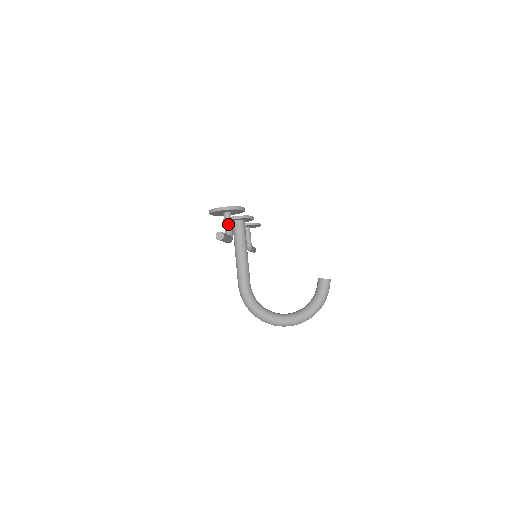
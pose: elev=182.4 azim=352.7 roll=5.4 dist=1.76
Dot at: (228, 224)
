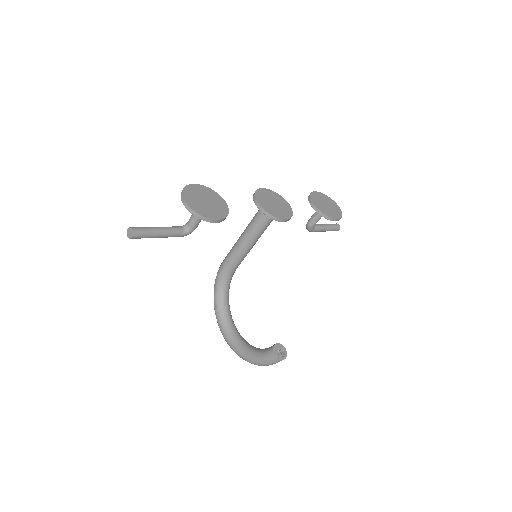
Dot at: (193, 217)
